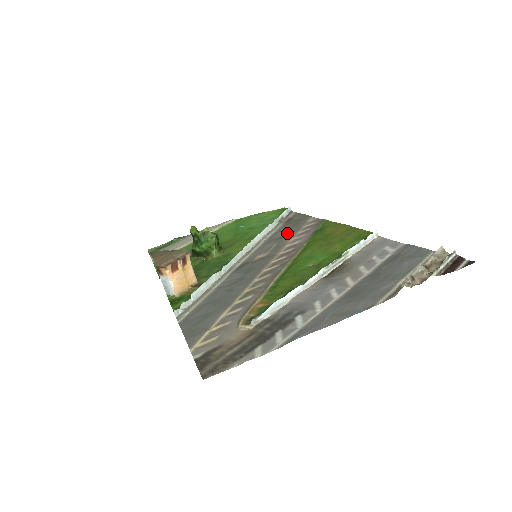
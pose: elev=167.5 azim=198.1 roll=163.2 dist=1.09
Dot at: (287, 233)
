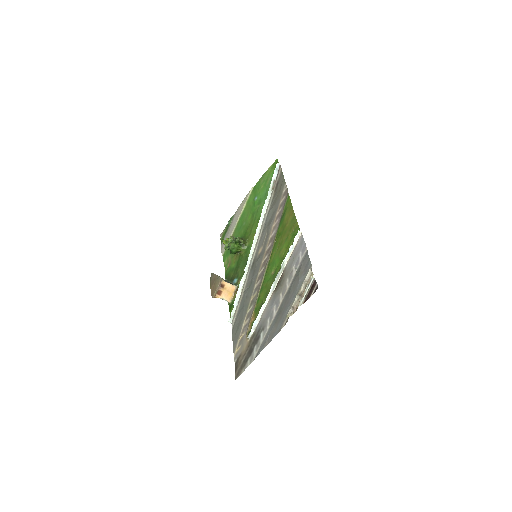
Dot at: (272, 214)
